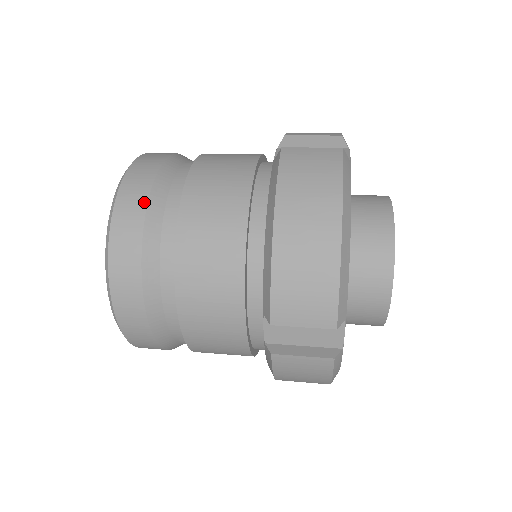
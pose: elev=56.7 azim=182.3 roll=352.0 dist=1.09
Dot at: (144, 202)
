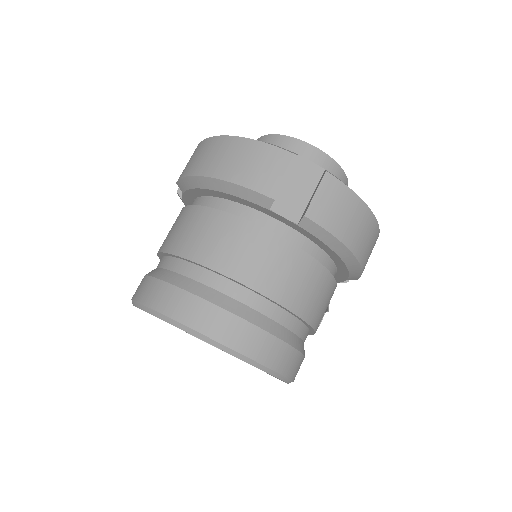
Dot at: (153, 280)
